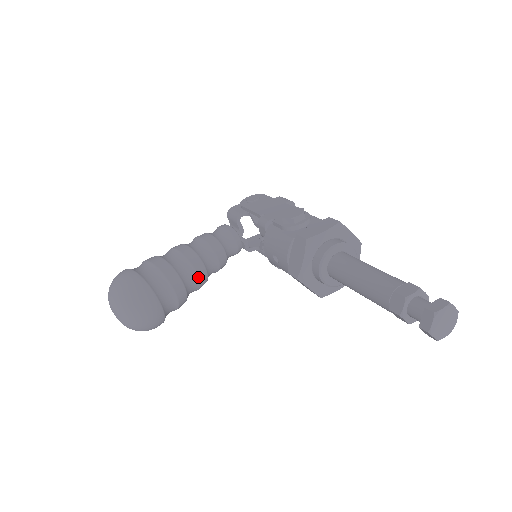
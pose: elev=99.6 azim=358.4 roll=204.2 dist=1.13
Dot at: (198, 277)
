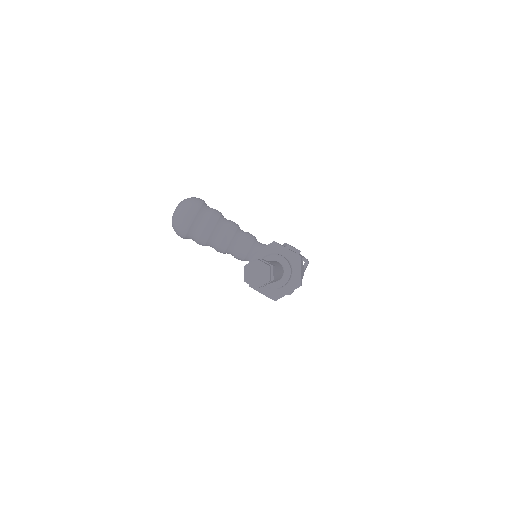
Dot at: (223, 238)
